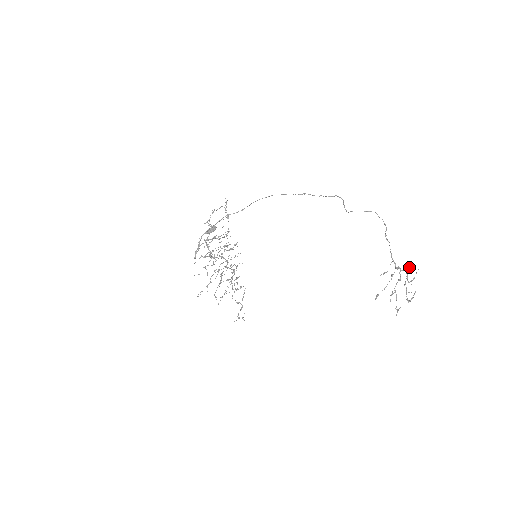
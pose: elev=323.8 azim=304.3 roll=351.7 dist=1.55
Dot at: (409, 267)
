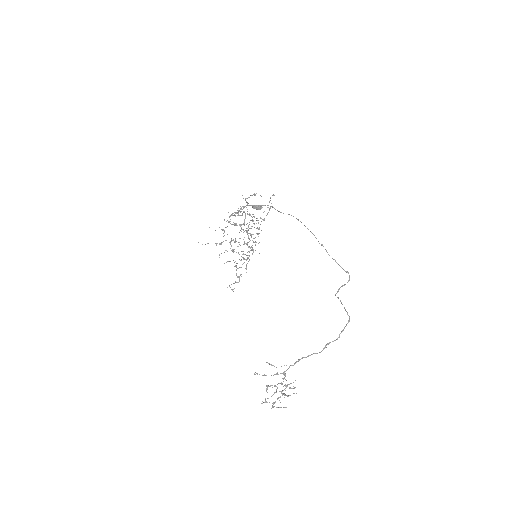
Dot at: occluded
